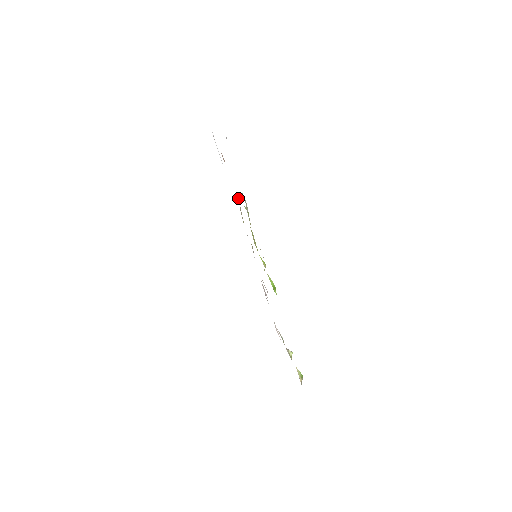
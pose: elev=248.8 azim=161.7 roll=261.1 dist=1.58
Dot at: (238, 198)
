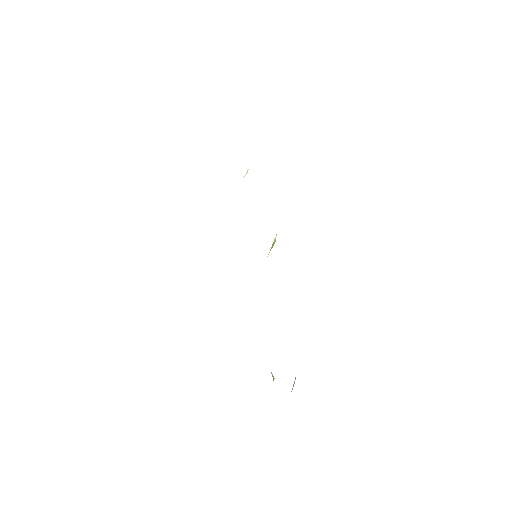
Dot at: occluded
